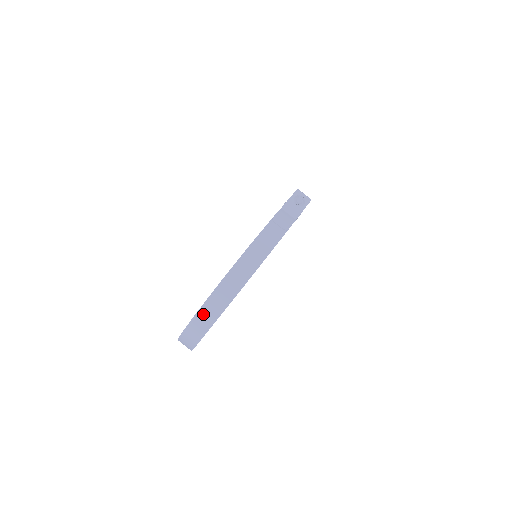
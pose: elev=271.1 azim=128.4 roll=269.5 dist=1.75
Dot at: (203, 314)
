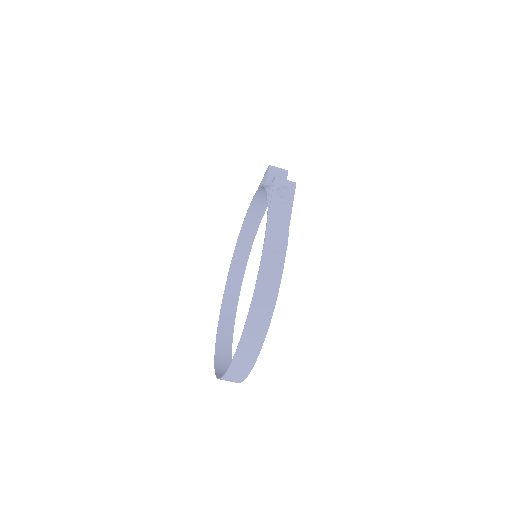
Dot at: (234, 371)
